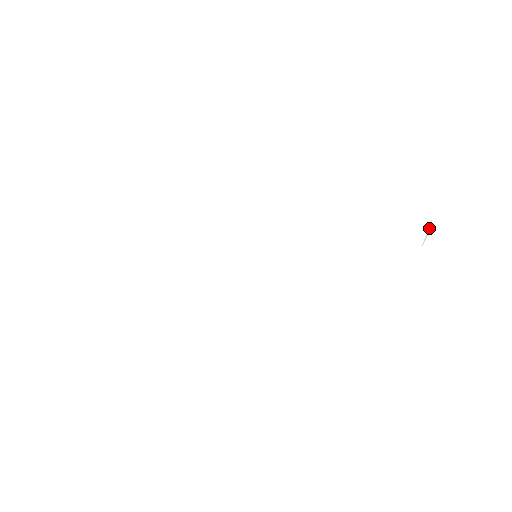
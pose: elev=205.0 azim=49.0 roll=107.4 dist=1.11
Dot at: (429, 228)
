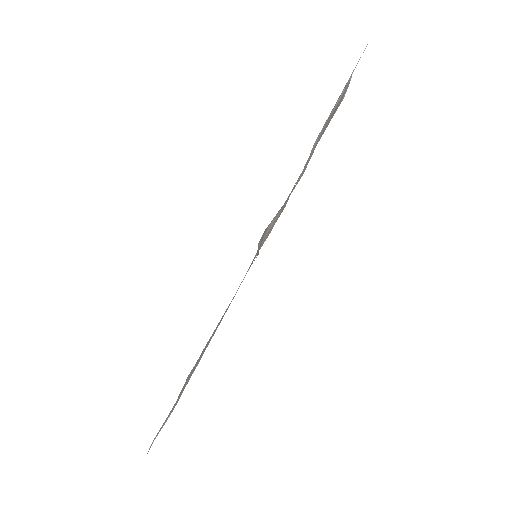
Dot at: occluded
